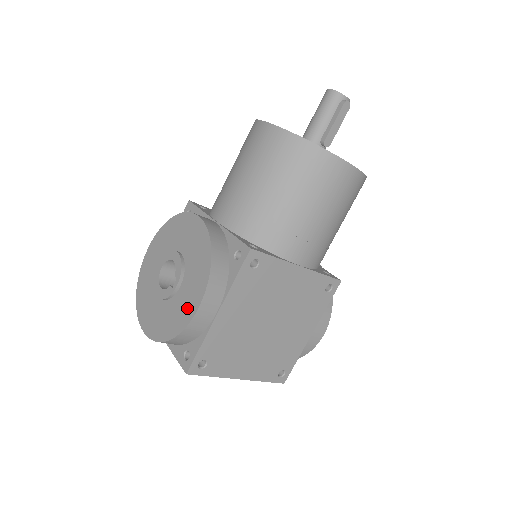
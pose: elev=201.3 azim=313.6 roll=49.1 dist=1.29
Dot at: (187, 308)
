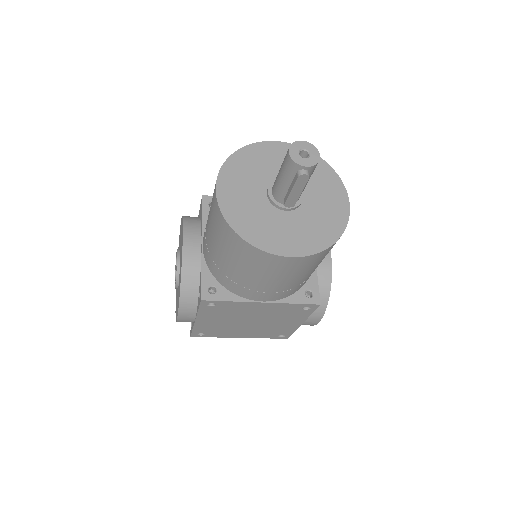
Dot at: occluded
